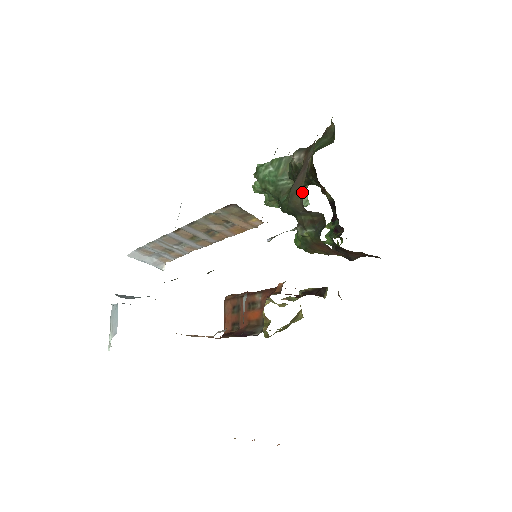
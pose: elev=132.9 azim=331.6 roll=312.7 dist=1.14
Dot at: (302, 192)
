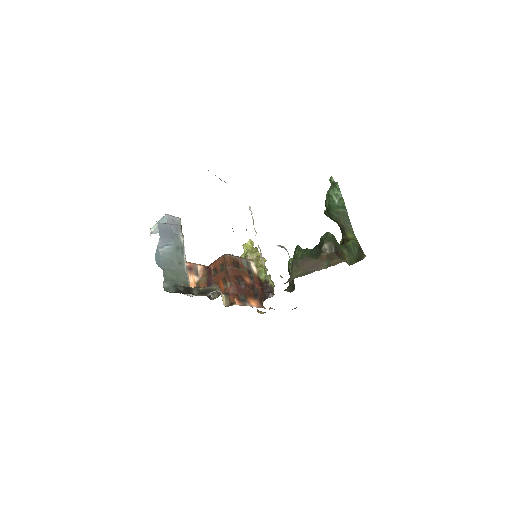
Dot at: (294, 276)
